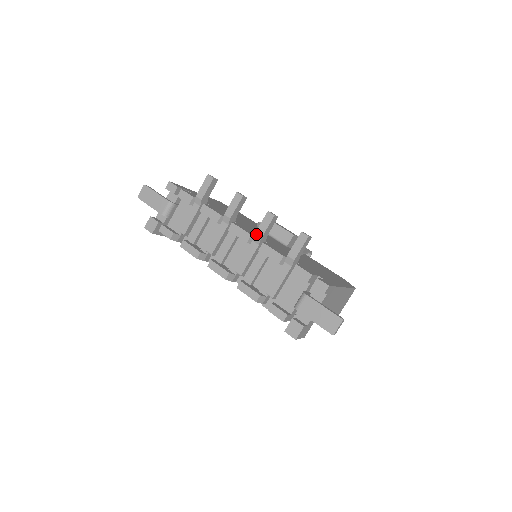
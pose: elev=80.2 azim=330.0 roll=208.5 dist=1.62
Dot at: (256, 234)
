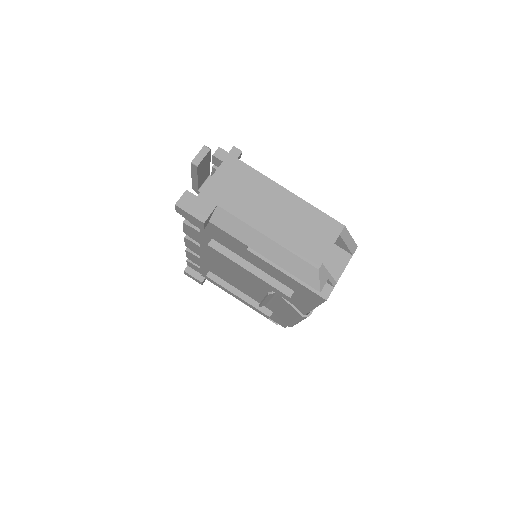
Dot at: occluded
